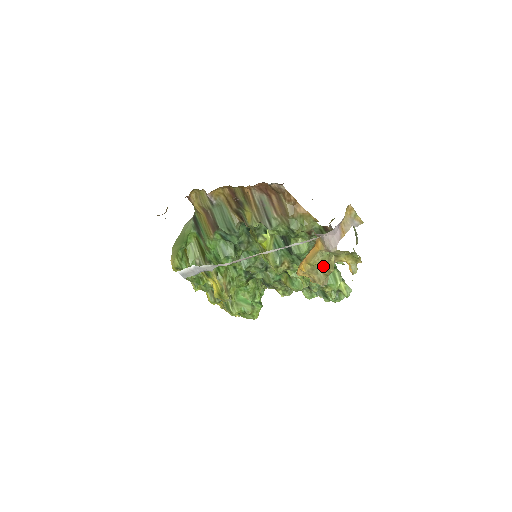
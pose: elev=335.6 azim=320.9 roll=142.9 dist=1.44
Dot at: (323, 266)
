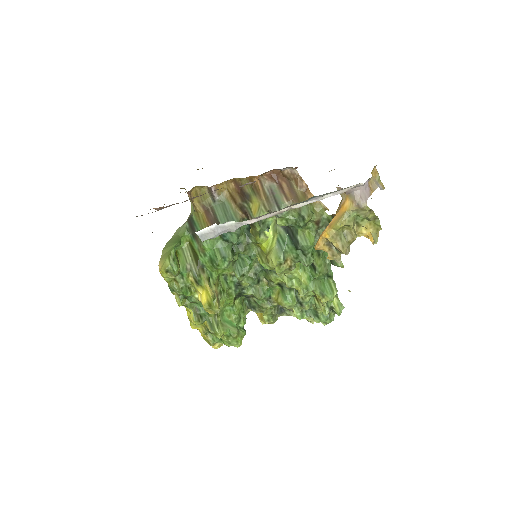
Dot at: (347, 232)
